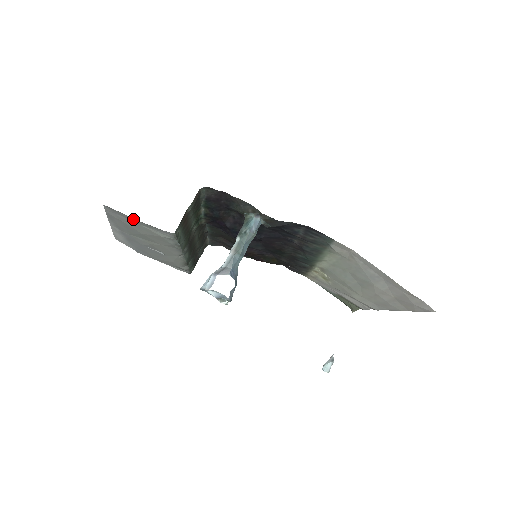
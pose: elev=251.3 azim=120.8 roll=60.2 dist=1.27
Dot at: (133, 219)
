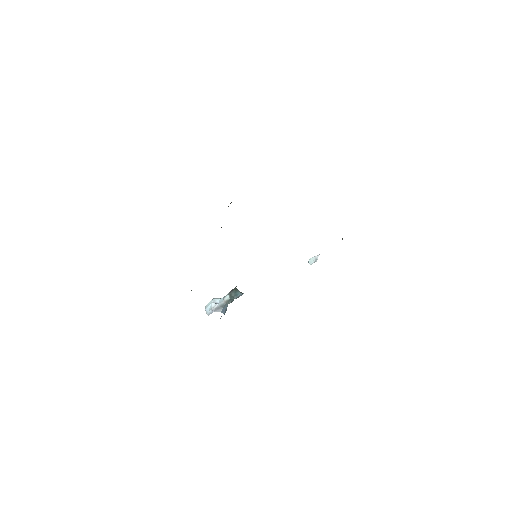
Dot at: occluded
